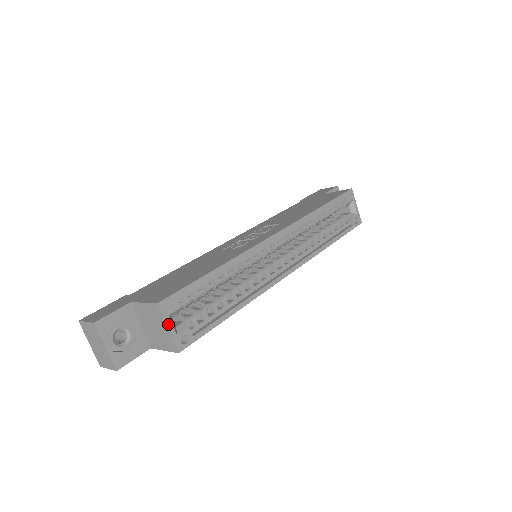
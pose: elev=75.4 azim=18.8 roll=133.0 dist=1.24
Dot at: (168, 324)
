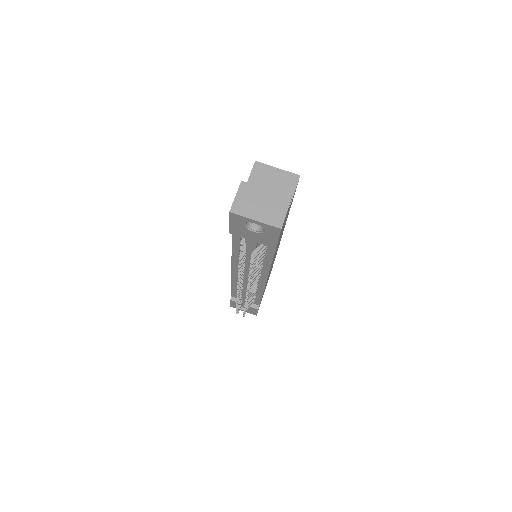
Dot at: (274, 168)
